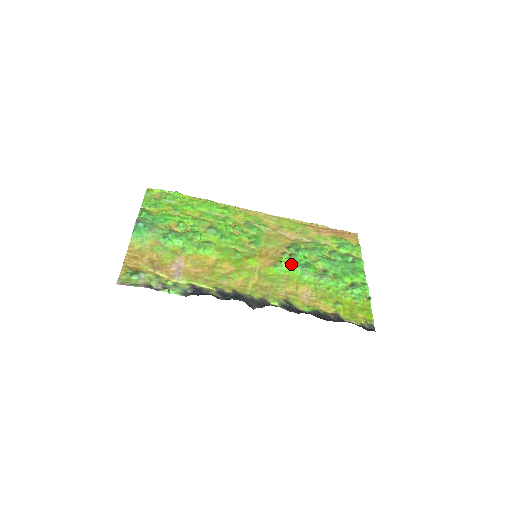
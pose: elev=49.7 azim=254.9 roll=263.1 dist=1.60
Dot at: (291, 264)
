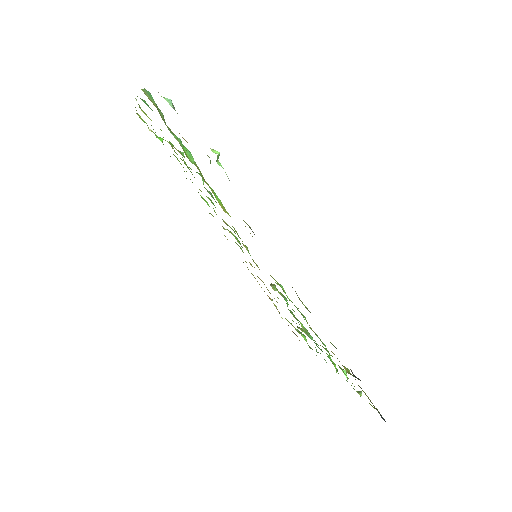
Dot at: (285, 297)
